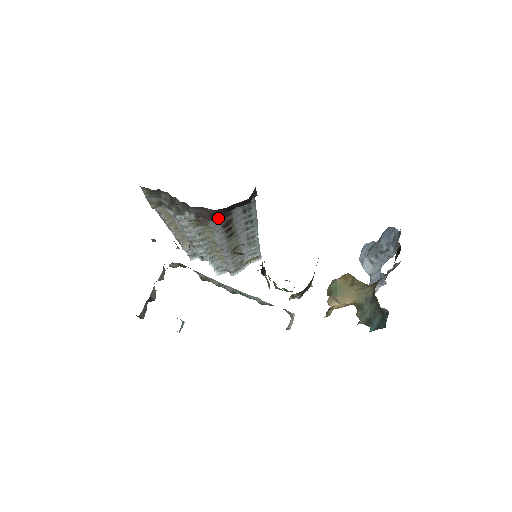
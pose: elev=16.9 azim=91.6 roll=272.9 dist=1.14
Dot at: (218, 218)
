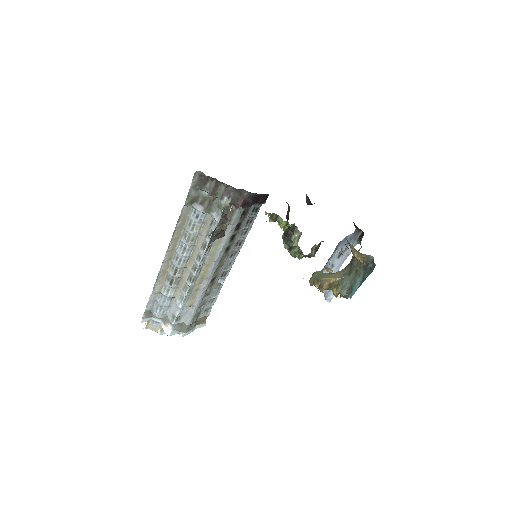
Dot at: (243, 210)
